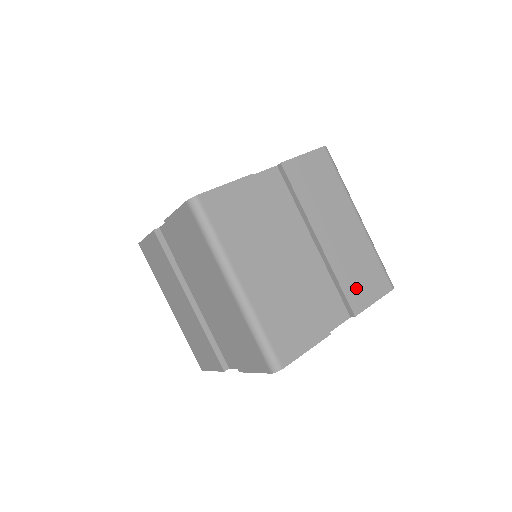
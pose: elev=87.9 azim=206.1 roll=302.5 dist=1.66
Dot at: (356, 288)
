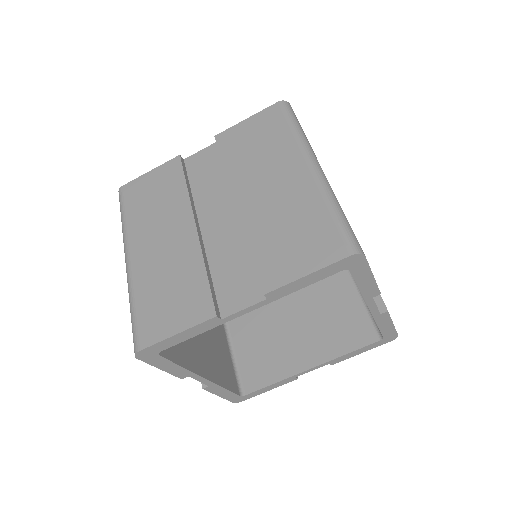
Dot at: occluded
